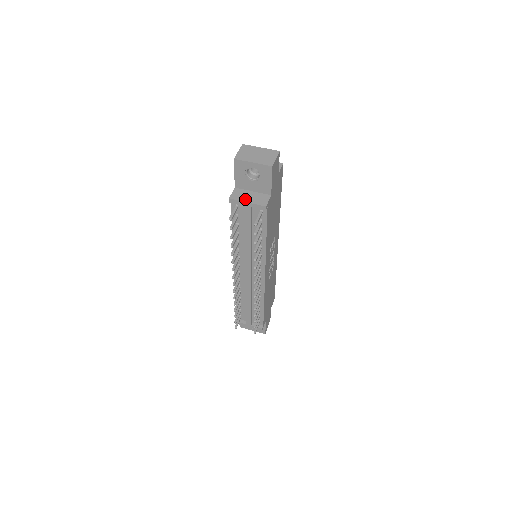
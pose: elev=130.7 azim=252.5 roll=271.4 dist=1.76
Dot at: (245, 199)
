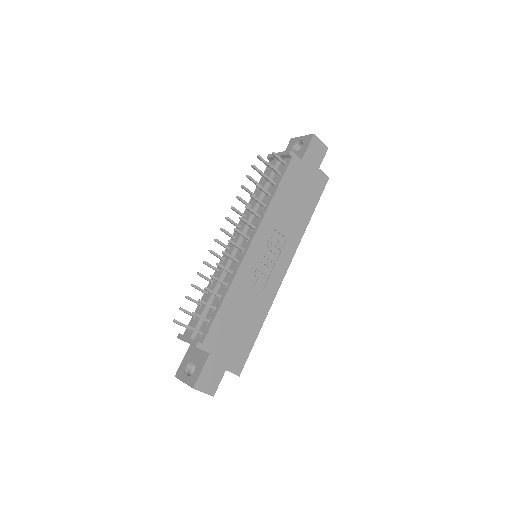
Dot at: occluded
